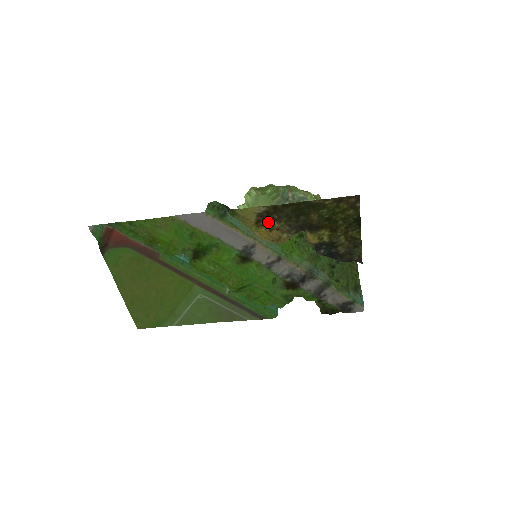
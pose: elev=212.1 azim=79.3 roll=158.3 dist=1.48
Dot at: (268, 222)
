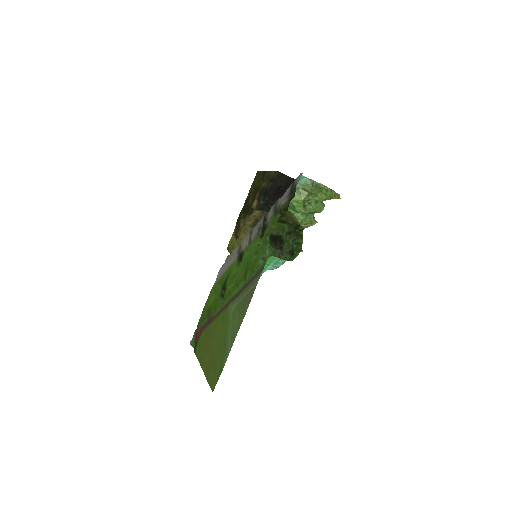
Dot at: (239, 230)
